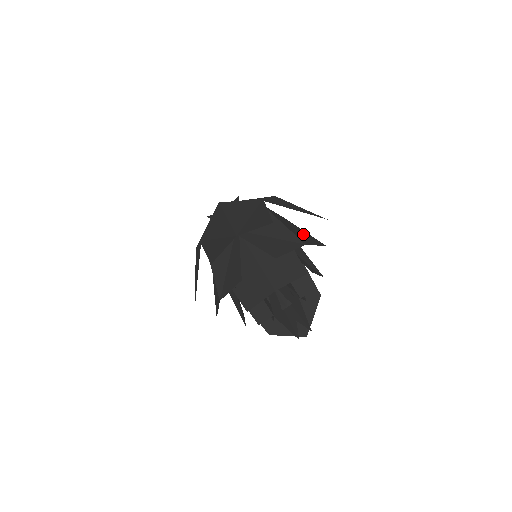
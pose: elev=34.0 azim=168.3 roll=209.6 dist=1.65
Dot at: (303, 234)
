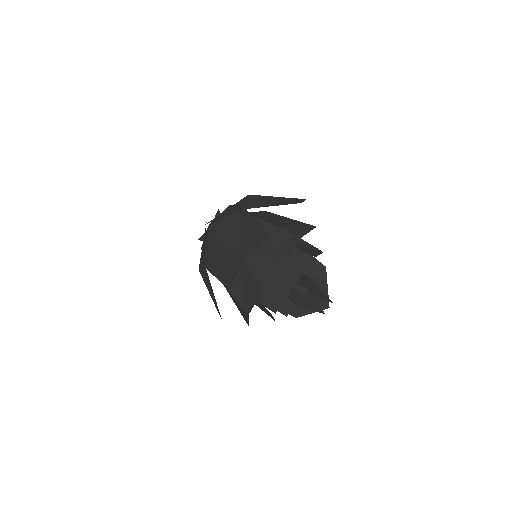
Dot at: (292, 223)
